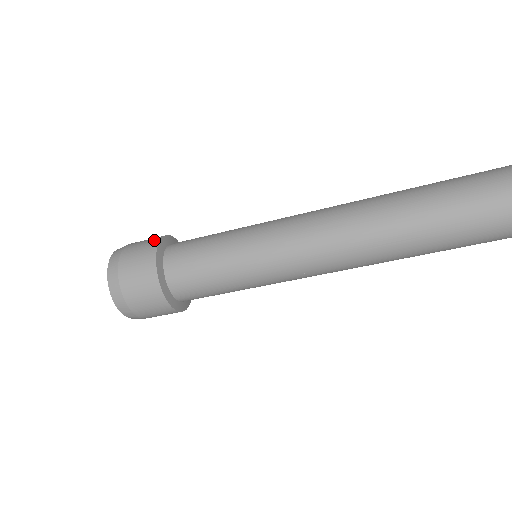
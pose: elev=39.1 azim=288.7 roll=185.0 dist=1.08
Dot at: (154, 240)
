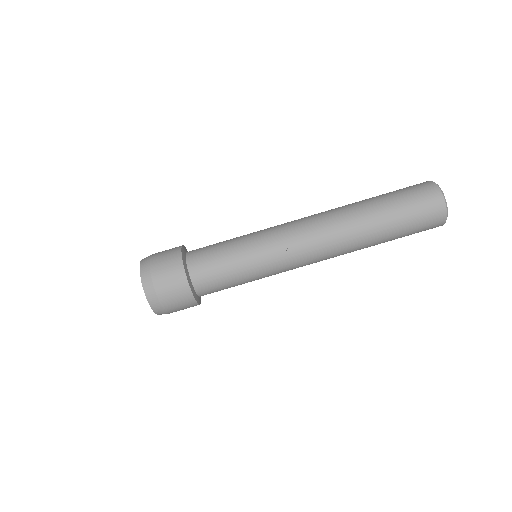
Dot at: occluded
